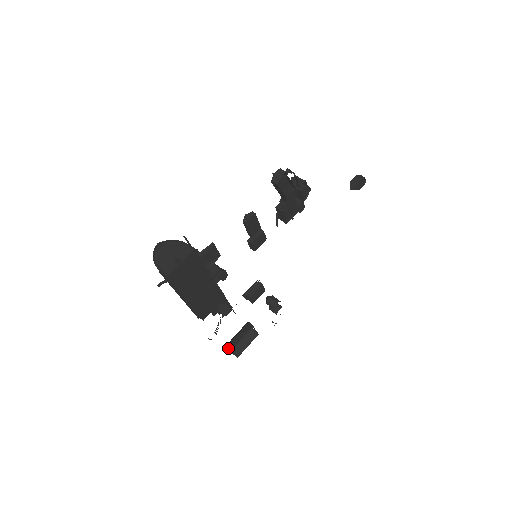
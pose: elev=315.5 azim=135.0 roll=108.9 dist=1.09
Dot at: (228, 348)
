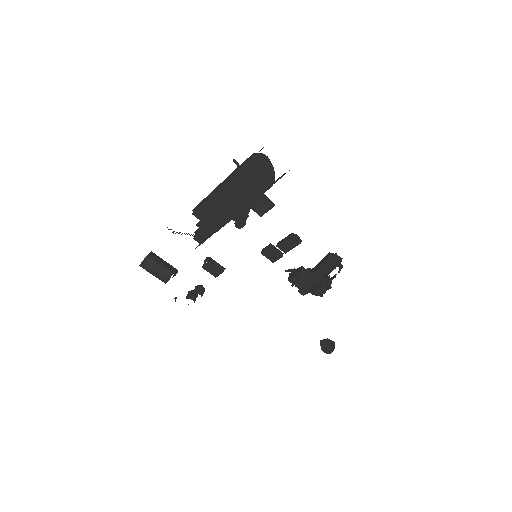
Dot at: (148, 255)
